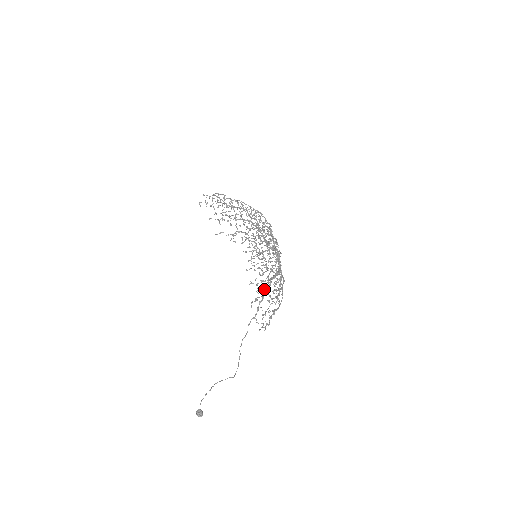
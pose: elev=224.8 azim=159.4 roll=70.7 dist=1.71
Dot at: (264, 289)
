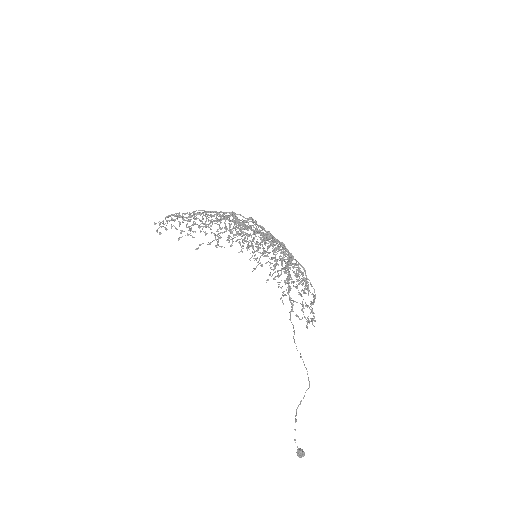
Dot at: (286, 283)
